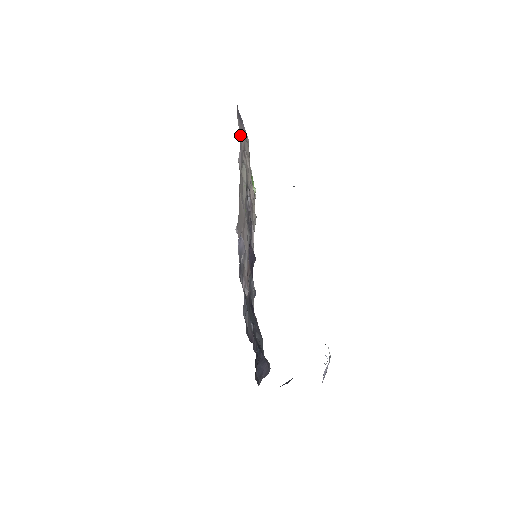
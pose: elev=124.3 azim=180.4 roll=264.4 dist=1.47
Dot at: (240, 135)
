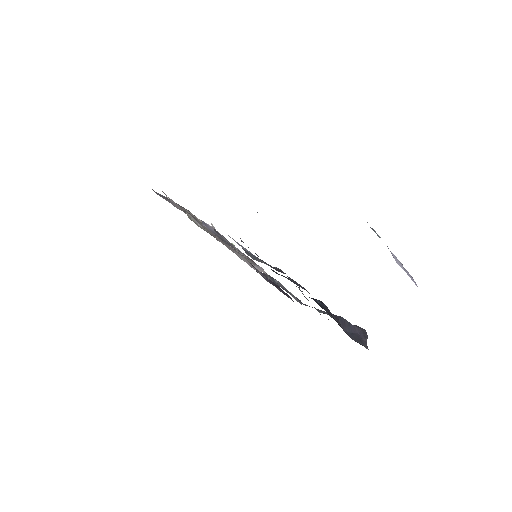
Dot at: (172, 204)
